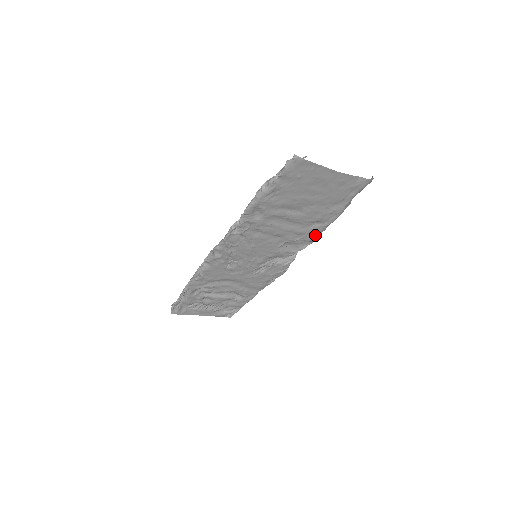
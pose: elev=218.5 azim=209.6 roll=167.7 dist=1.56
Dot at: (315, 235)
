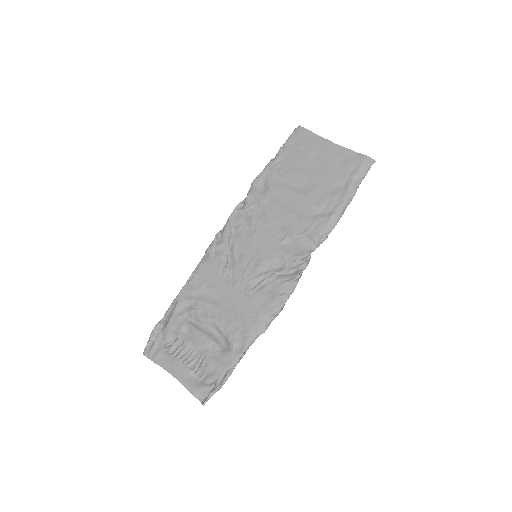
Dot at: (320, 231)
